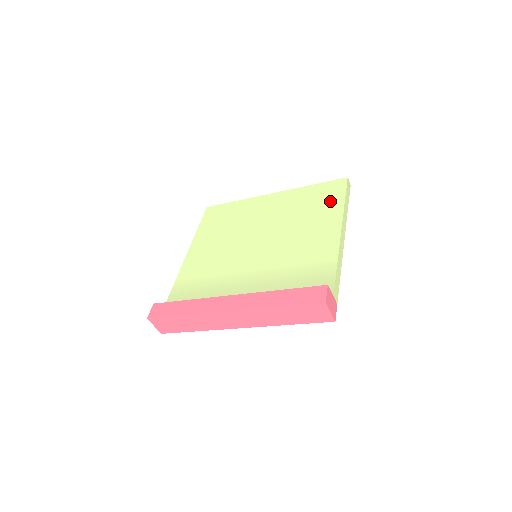
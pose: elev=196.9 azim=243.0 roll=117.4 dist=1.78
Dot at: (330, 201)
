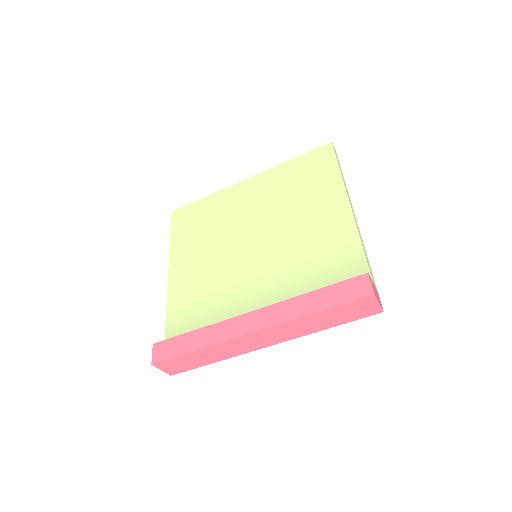
Dot at: (322, 173)
